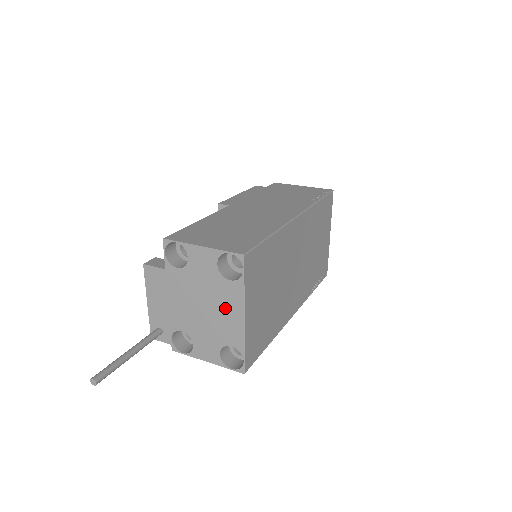
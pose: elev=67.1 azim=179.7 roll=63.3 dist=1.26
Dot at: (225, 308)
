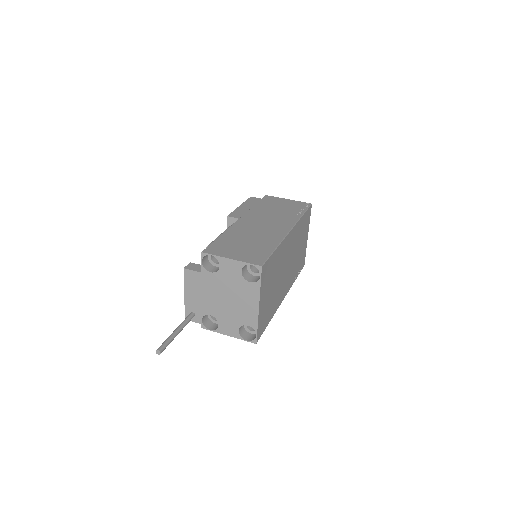
Dot at: (245, 300)
